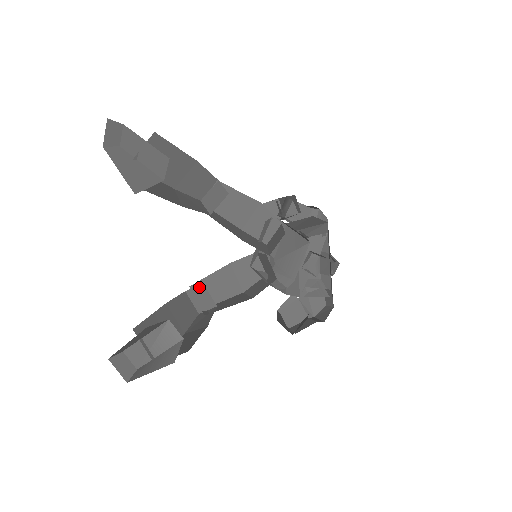
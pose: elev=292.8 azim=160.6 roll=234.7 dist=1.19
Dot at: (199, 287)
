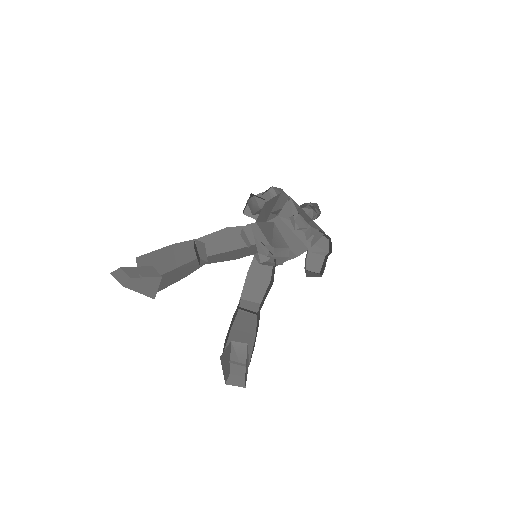
Dot at: (242, 303)
